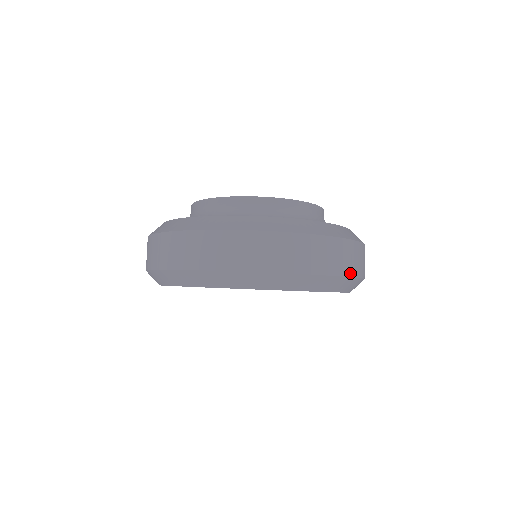
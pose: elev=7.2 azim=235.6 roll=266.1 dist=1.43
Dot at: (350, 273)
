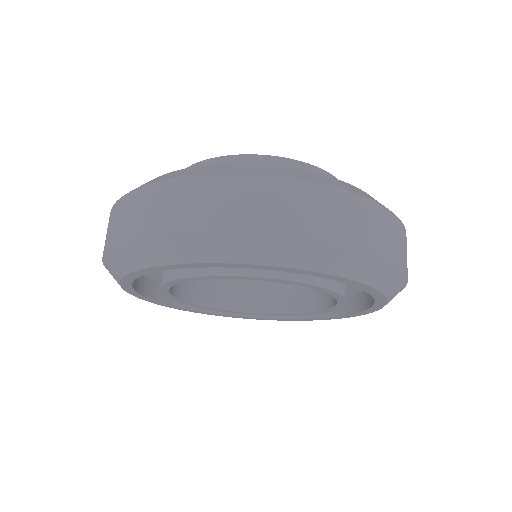
Dot at: (331, 236)
